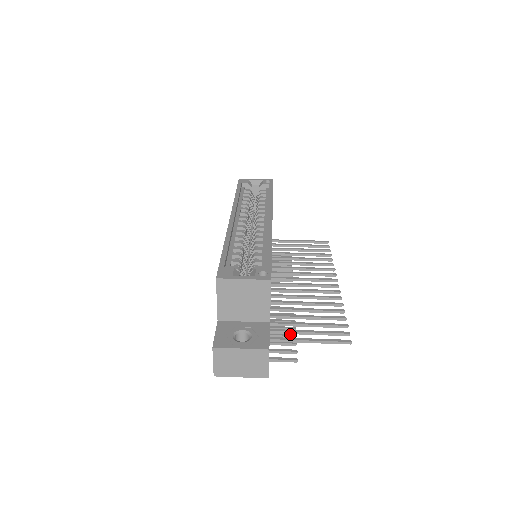
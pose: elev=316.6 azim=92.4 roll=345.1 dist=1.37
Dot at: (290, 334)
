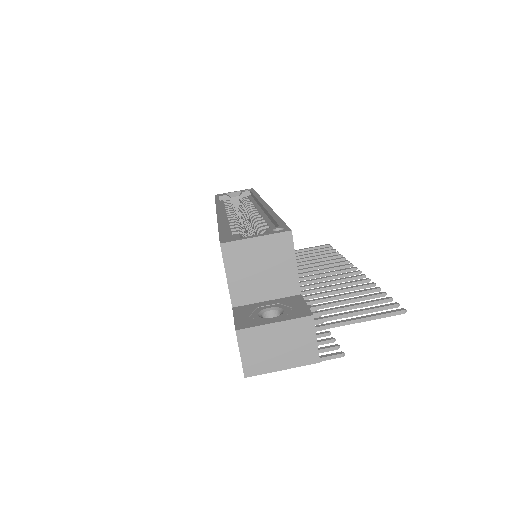
Dot at: (322, 332)
